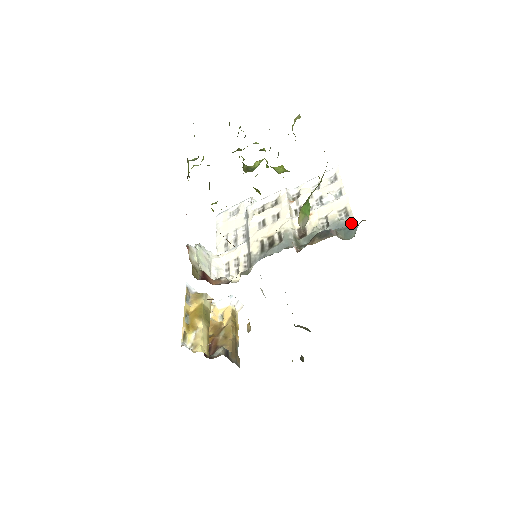
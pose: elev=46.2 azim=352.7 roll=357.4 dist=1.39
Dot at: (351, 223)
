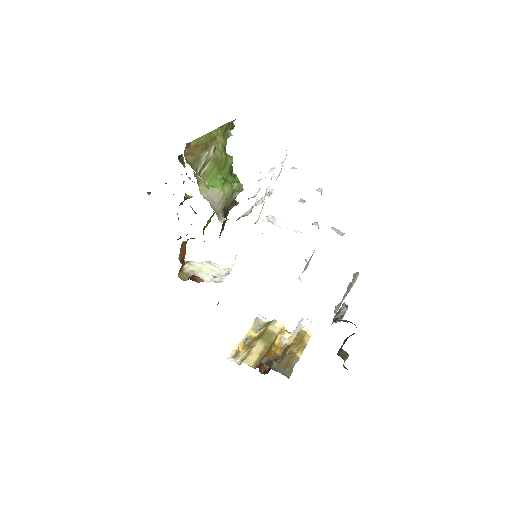
Dot at: occluded
